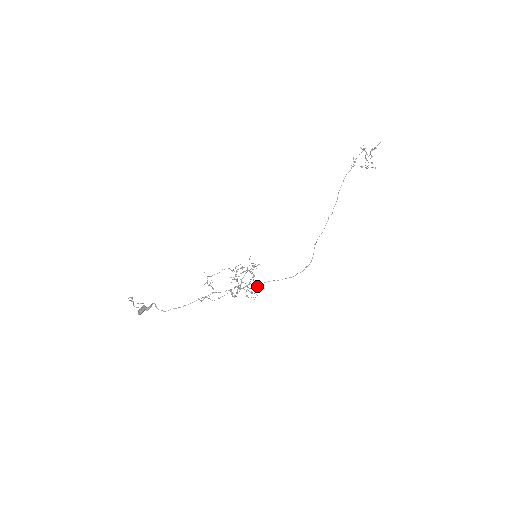
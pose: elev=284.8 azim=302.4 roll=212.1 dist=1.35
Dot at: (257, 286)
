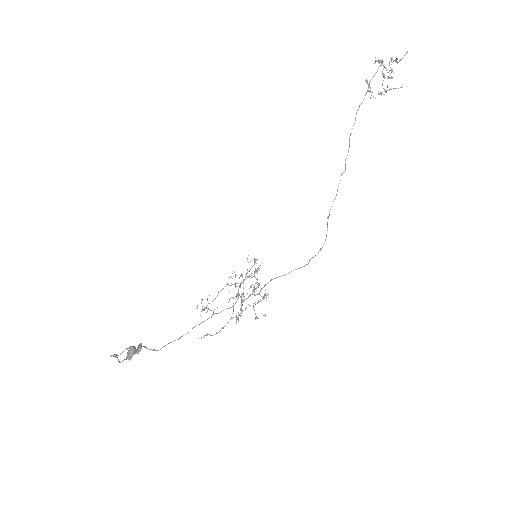
Dot at: (265, 293)
